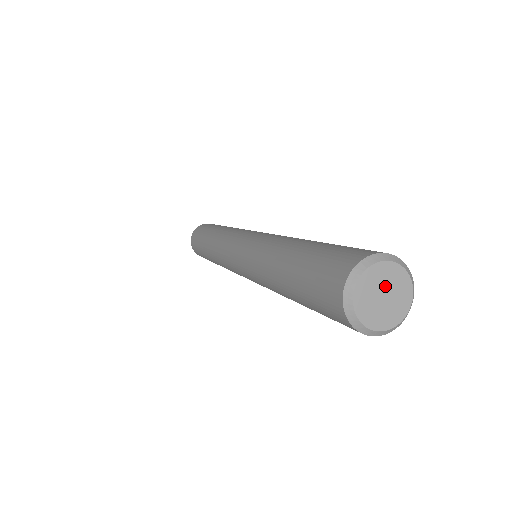
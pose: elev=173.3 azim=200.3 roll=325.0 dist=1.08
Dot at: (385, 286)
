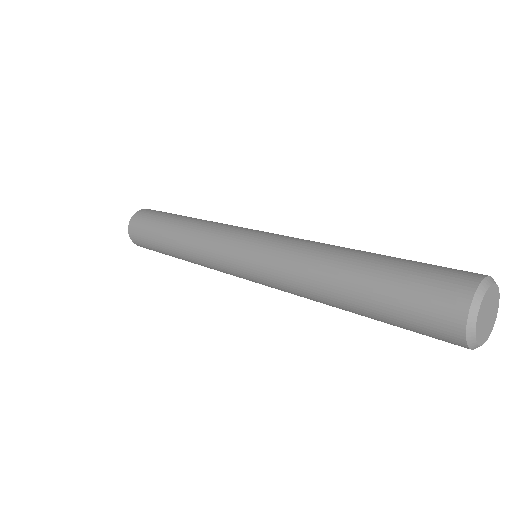
Dot at: (491, 307)
